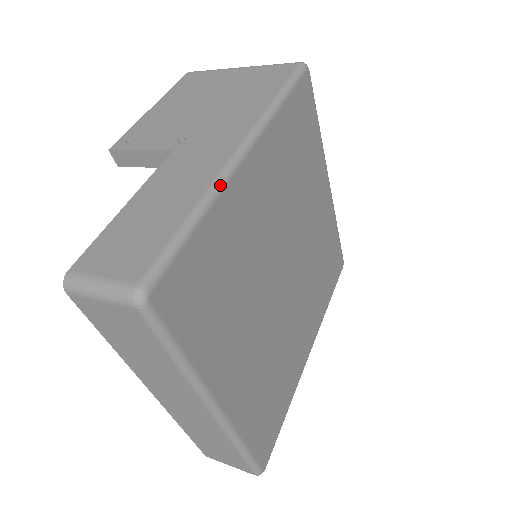
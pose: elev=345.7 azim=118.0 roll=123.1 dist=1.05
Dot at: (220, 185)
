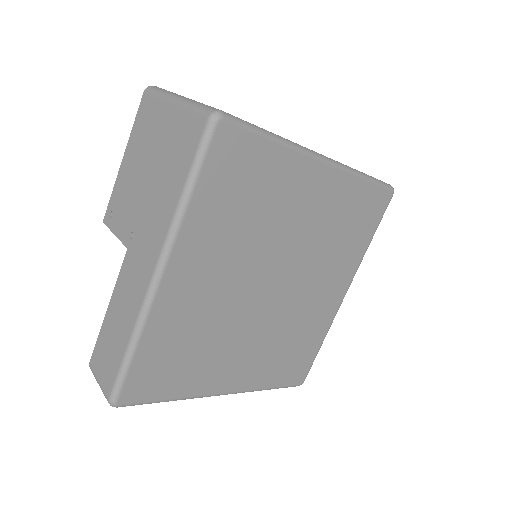
Dot at: (144, 315)
